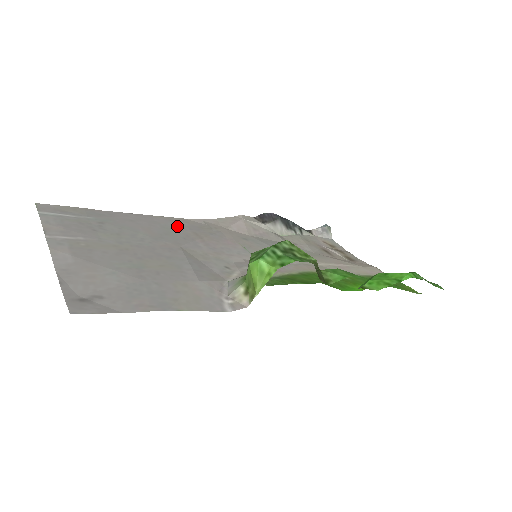
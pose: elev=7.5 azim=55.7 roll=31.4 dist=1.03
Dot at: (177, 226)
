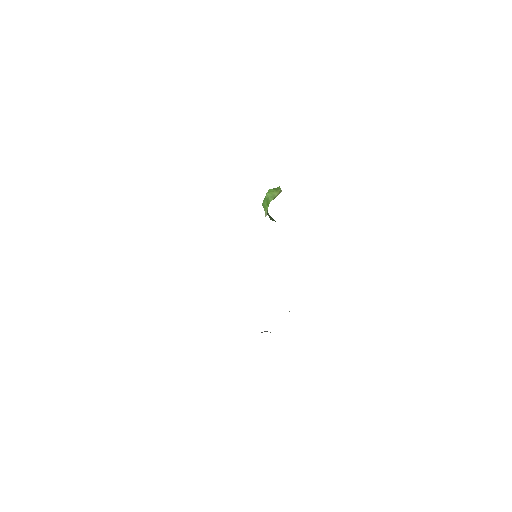
Dot at: occluded
